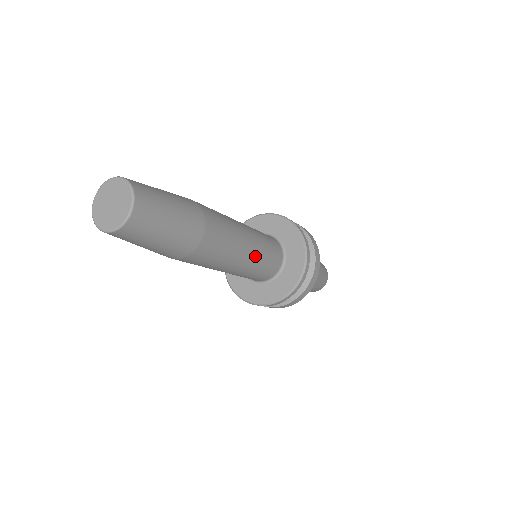
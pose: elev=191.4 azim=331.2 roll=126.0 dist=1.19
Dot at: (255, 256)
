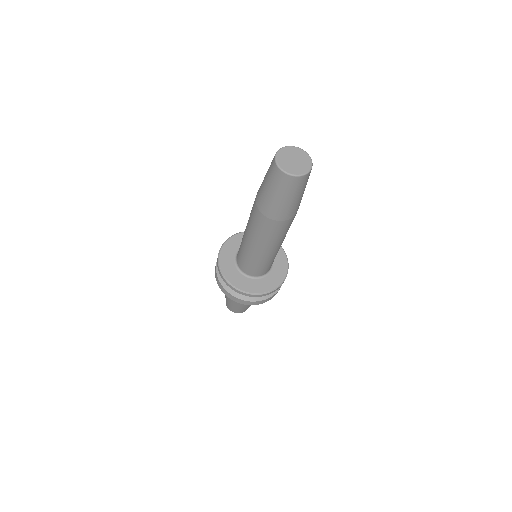
Dot at: occluded
